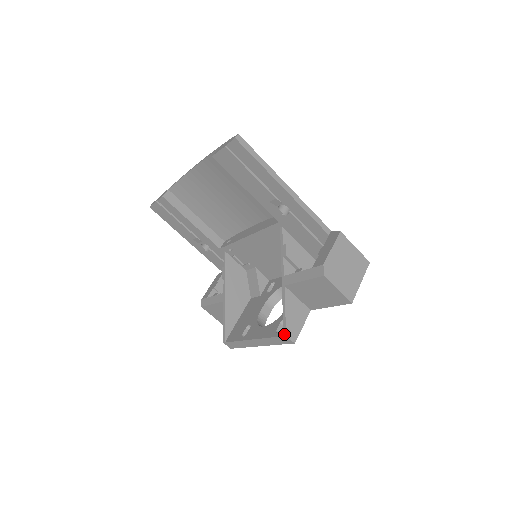
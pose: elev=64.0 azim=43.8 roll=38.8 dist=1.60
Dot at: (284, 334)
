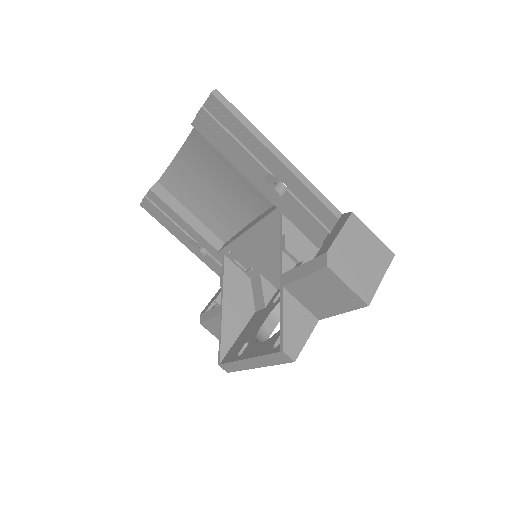
Dot at: (280, 349)
